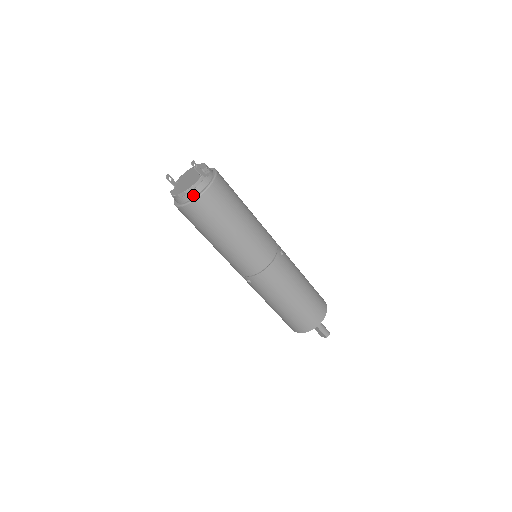
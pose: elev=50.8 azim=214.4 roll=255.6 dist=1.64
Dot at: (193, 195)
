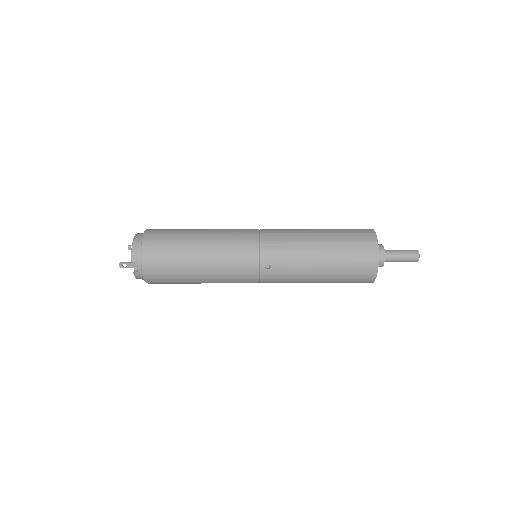
Dot at: occluded
